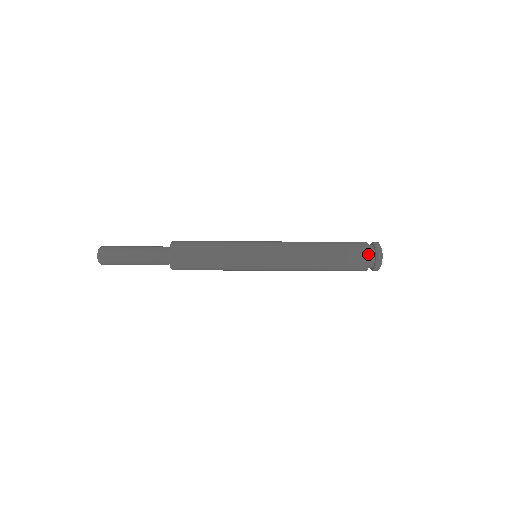
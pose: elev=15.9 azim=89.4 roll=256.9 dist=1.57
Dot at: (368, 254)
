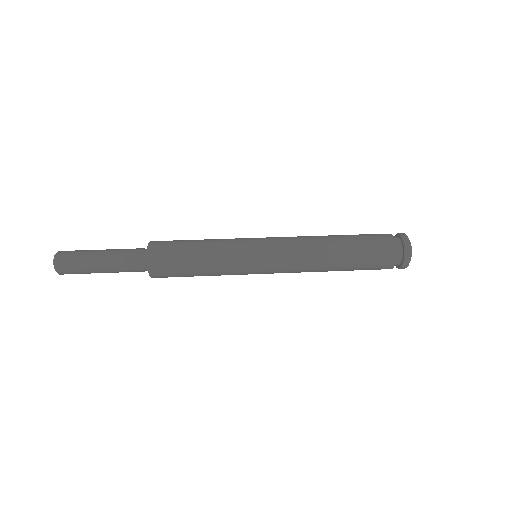
Dot at: (393, 265)
